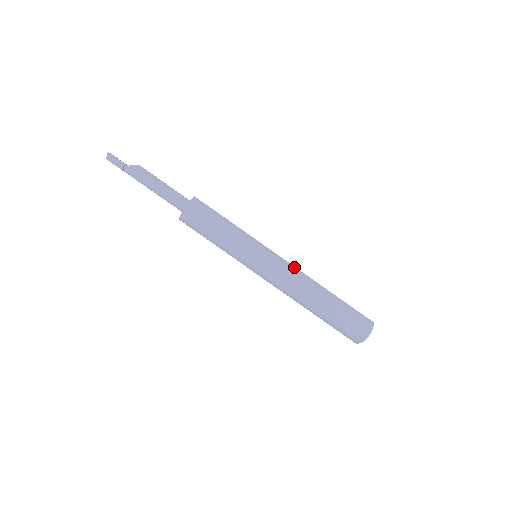
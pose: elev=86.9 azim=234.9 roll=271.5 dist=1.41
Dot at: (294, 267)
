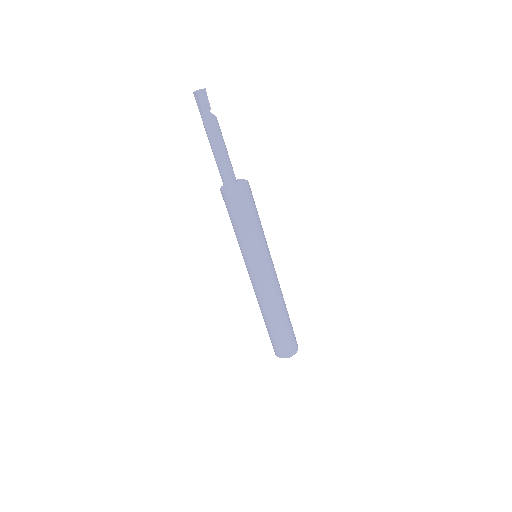
Dot at: (278, 281)
